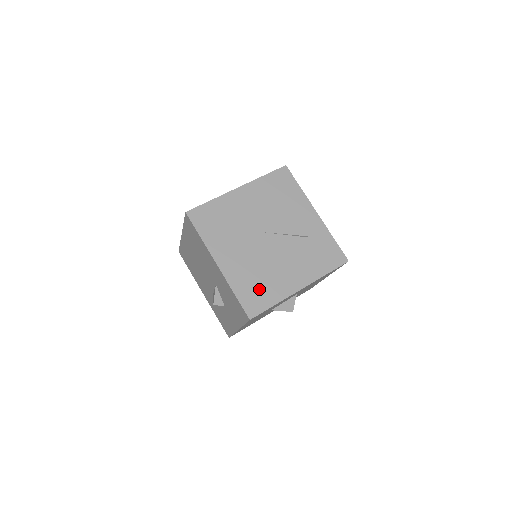
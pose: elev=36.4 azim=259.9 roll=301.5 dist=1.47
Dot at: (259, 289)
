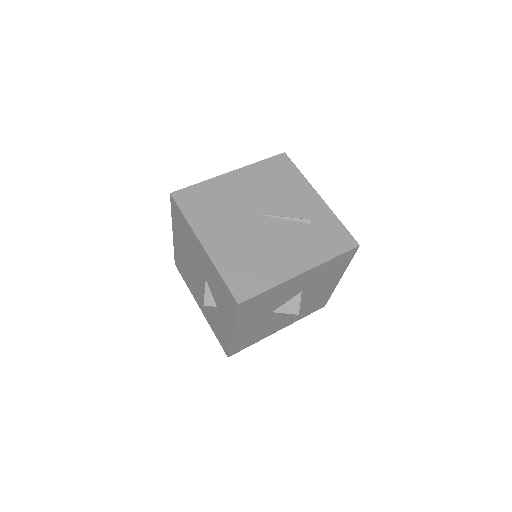
Dot at: (251, 271)
